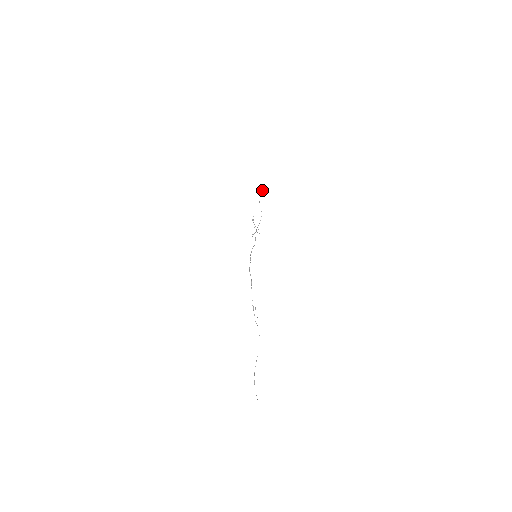
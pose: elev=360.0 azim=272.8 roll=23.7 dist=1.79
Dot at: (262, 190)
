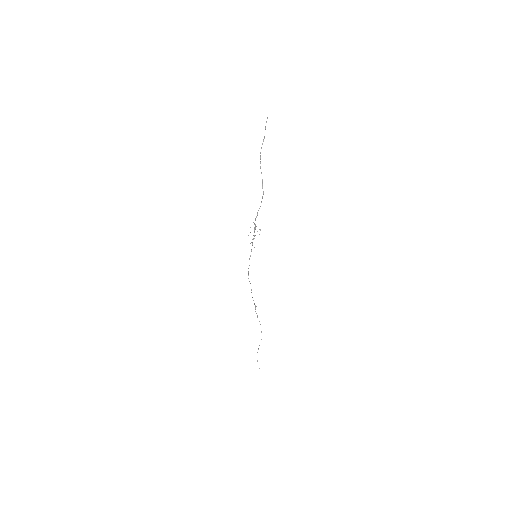
Dot at: occluded
